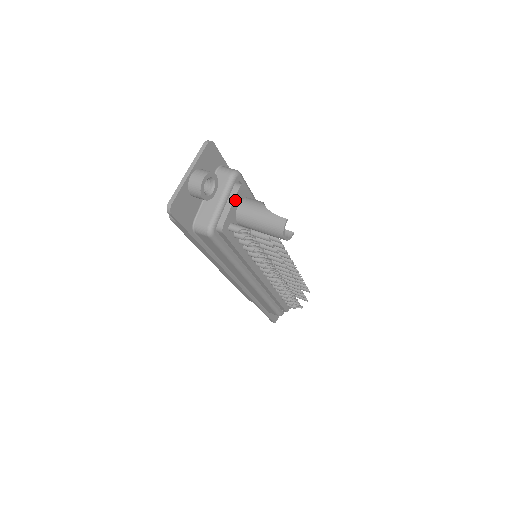
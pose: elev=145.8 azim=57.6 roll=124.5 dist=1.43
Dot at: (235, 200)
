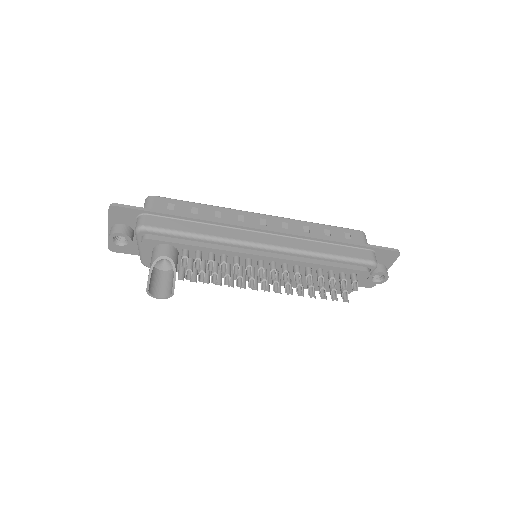
Dot at: (145, 249)
